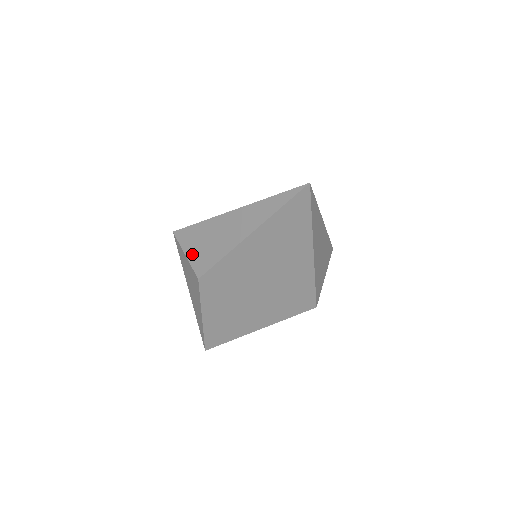
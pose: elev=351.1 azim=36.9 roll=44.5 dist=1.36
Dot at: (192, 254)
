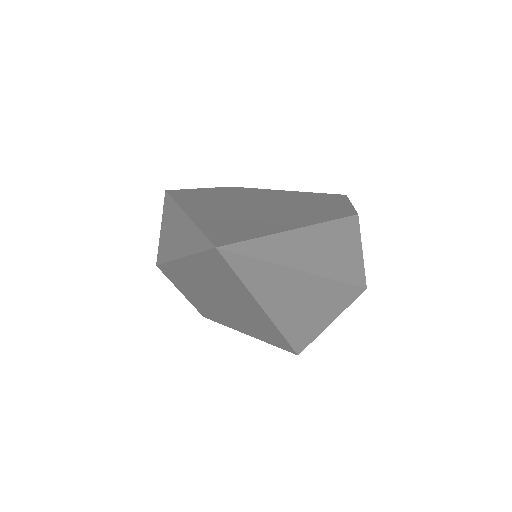
Dot at: (162, 232)
